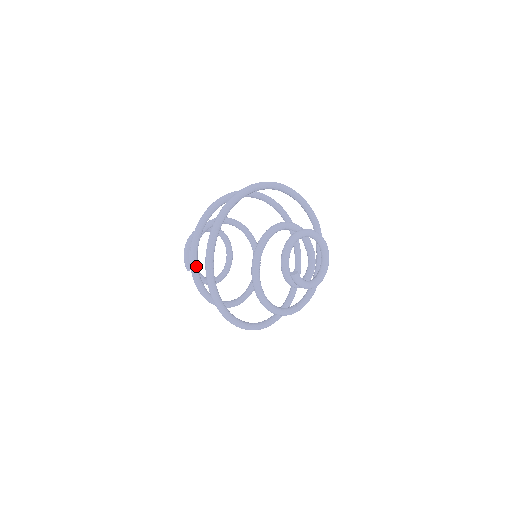
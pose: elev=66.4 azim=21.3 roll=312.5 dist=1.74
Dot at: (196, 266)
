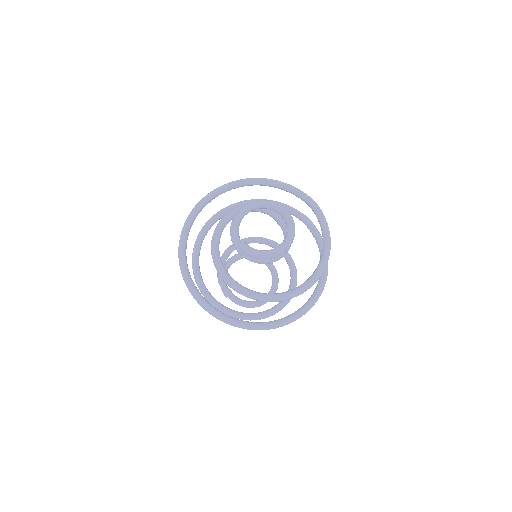
Dot at: (199, 280)
